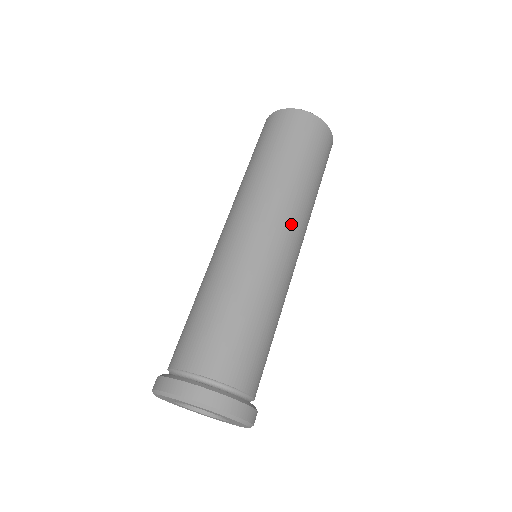
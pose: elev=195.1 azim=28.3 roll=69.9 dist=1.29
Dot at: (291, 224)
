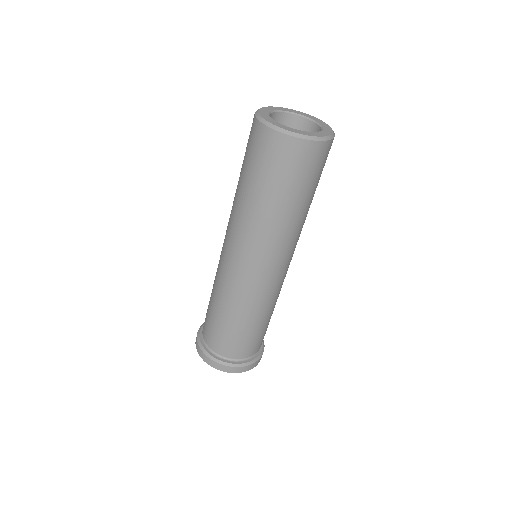
Dot at: (261, 255)
